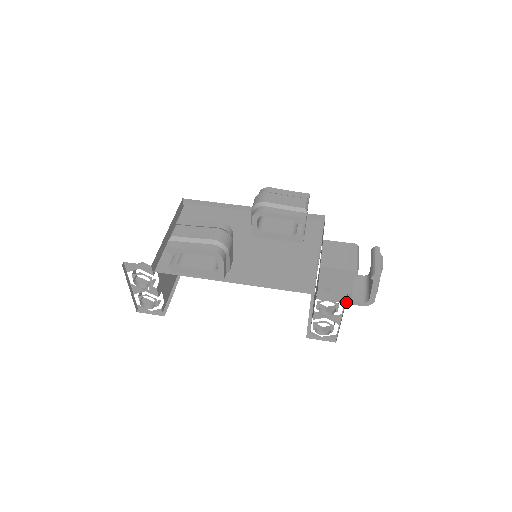
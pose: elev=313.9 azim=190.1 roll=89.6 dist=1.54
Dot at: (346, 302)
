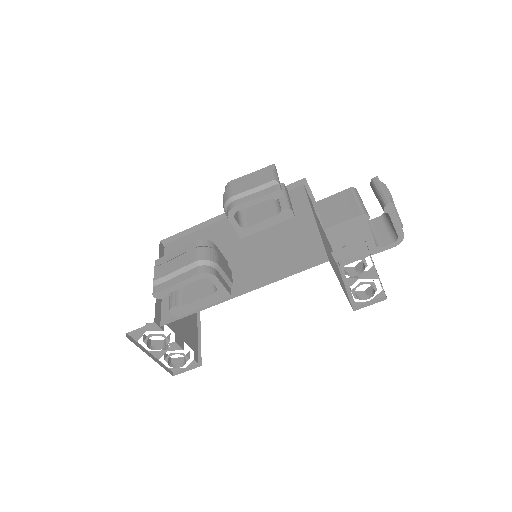
Dot at: (375, 252)
